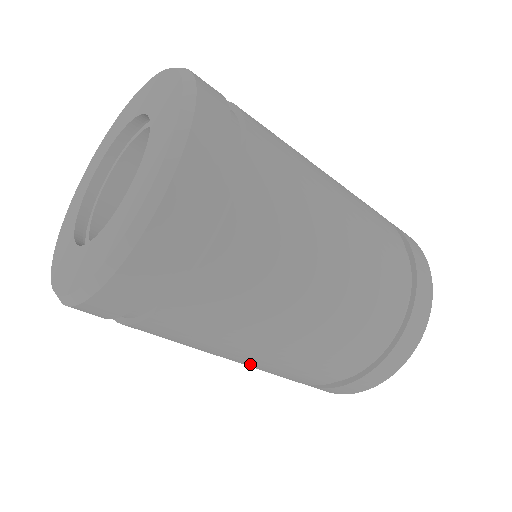
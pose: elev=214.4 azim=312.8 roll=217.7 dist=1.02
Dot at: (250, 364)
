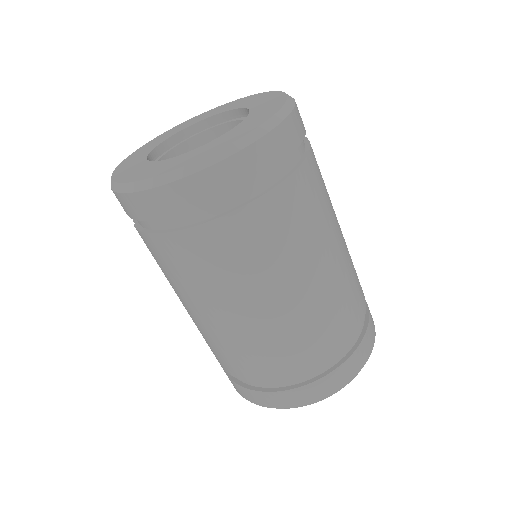
Dot at: (224, 328)
